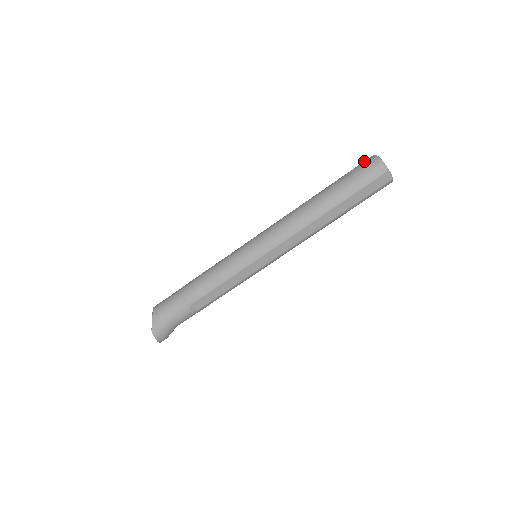
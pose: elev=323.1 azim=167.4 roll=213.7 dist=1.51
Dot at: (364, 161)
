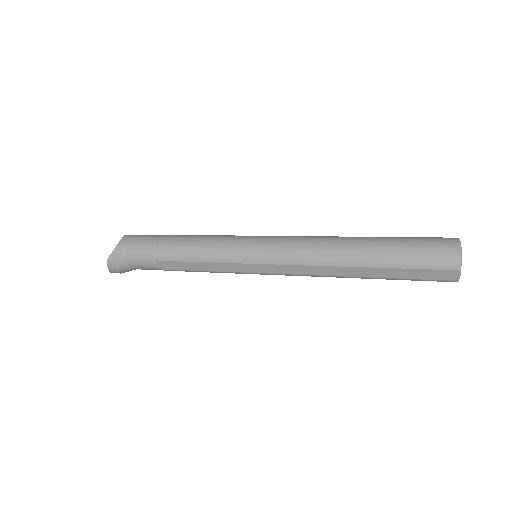
Dot at: (441, 238)
